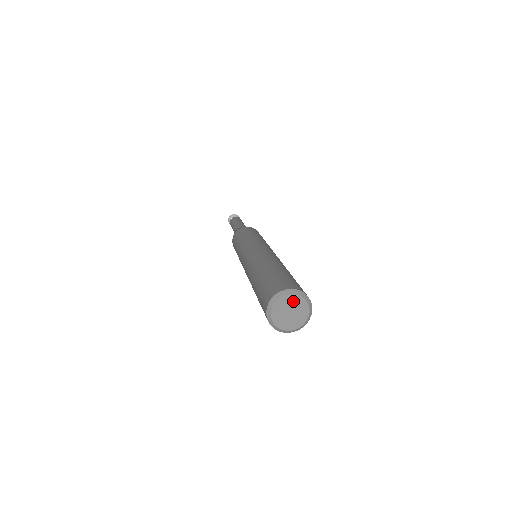
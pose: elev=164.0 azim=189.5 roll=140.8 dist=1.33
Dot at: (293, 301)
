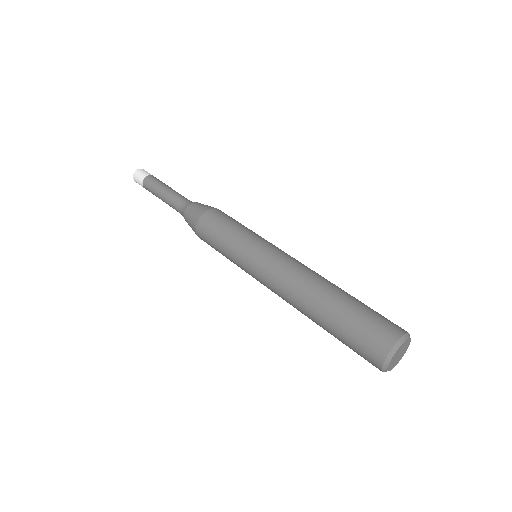
Dot at: (398, 352)
